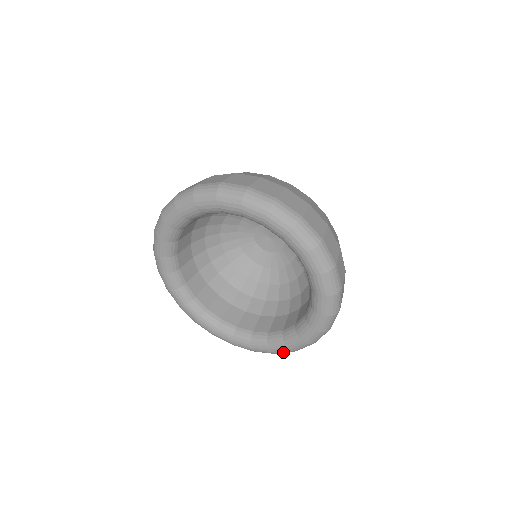
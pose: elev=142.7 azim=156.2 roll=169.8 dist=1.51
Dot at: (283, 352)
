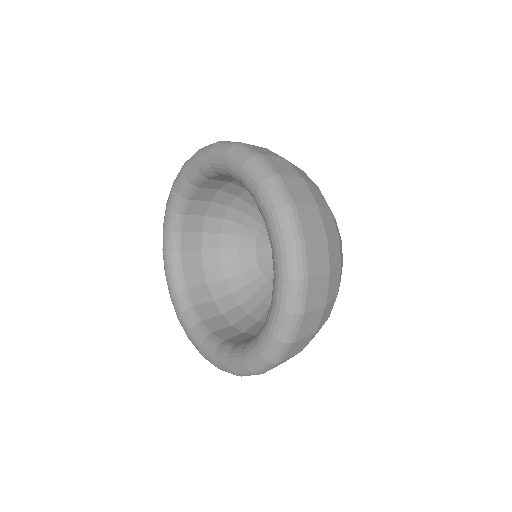
Dot at: (225, 369)
